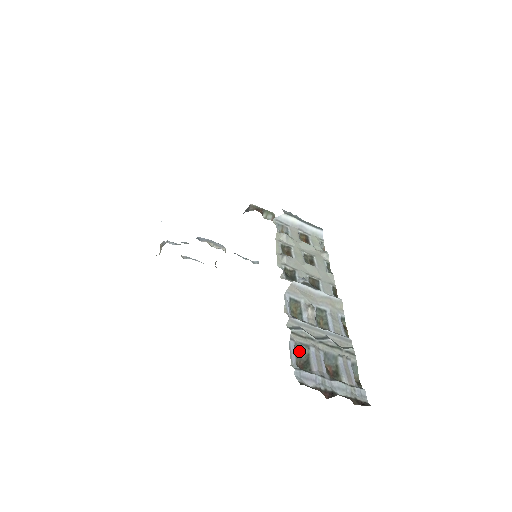
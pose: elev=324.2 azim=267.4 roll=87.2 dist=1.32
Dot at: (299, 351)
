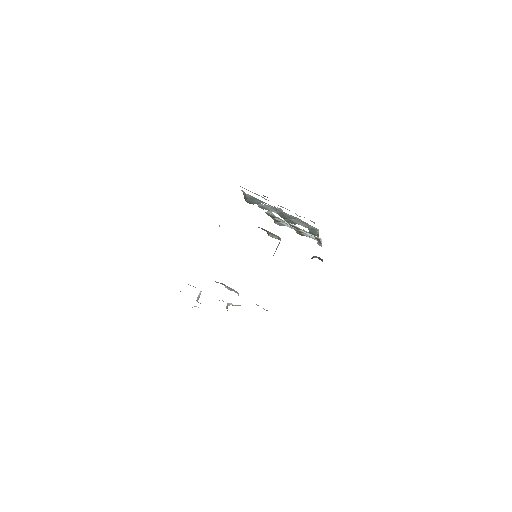
Dot at: (252, 201)
